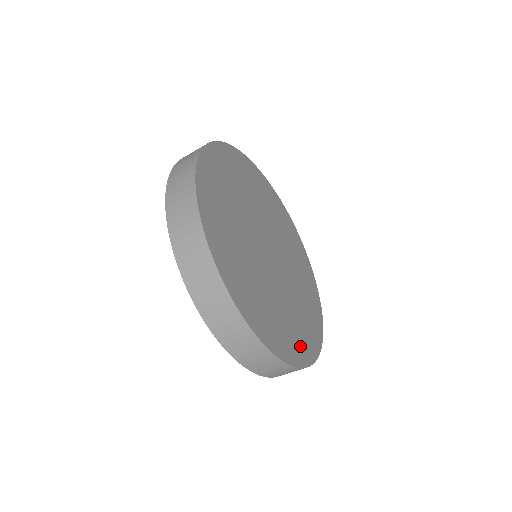
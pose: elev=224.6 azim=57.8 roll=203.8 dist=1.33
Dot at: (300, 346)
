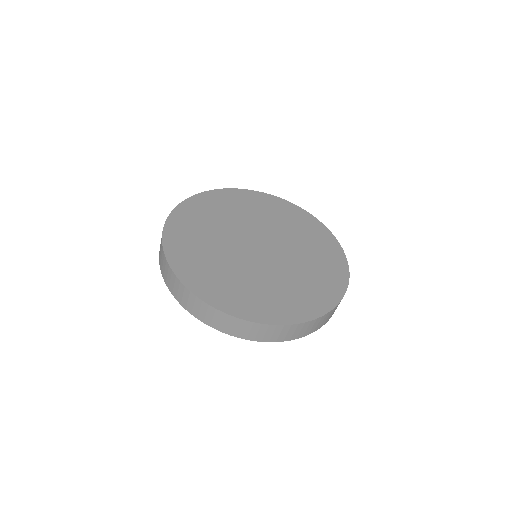
Dot at: (225, 297)
